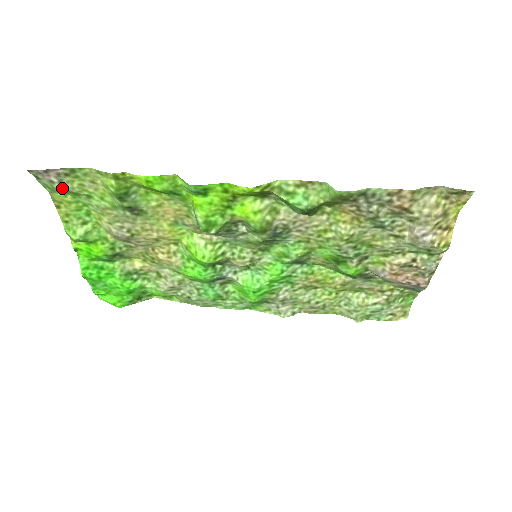
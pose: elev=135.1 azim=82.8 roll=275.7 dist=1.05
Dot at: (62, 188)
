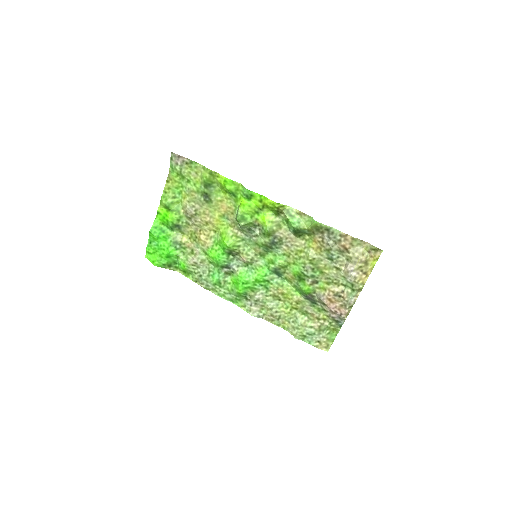
Dot at: (179, 170)
